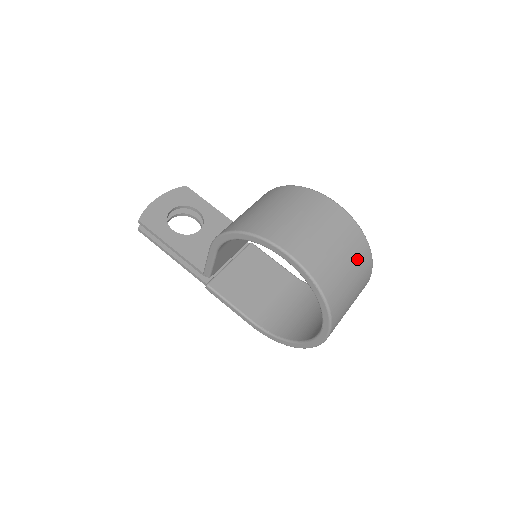
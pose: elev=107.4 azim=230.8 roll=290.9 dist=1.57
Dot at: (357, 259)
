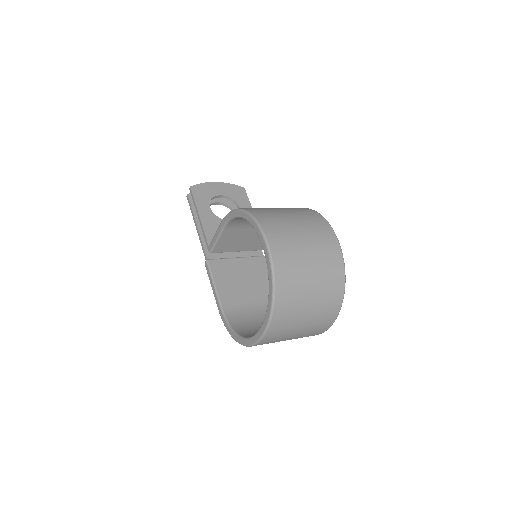
Dot at: (326, 287)
